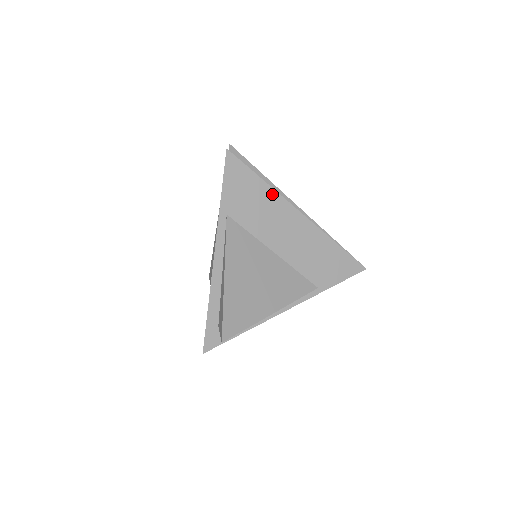
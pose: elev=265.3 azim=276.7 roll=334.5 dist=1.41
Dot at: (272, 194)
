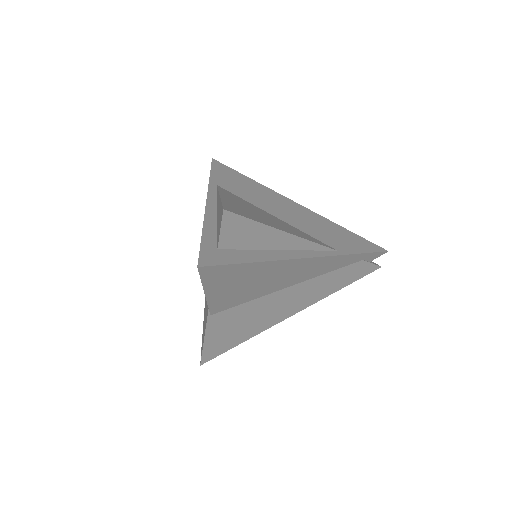
Dot at: (261, 187)
